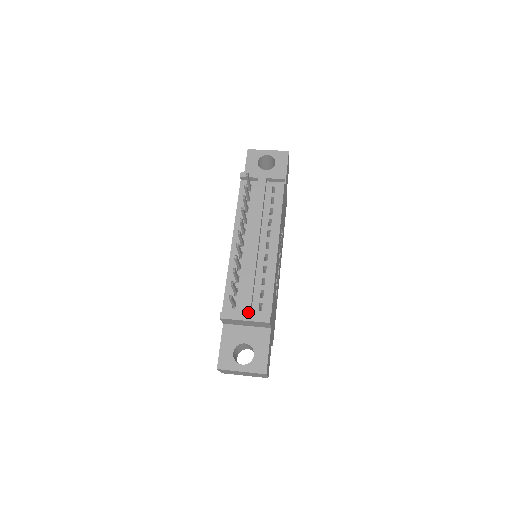
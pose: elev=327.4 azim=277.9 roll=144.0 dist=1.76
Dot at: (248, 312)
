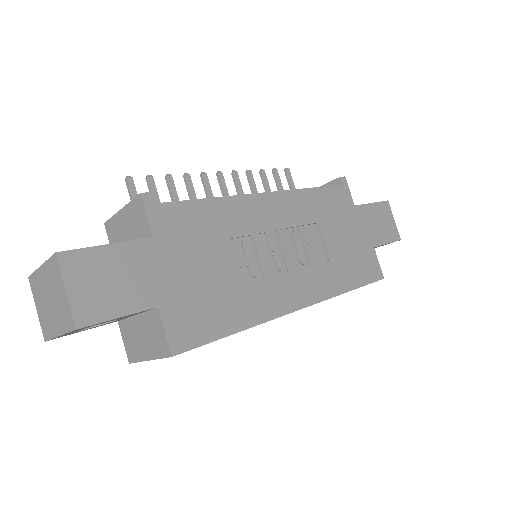
Dot at: occluded
